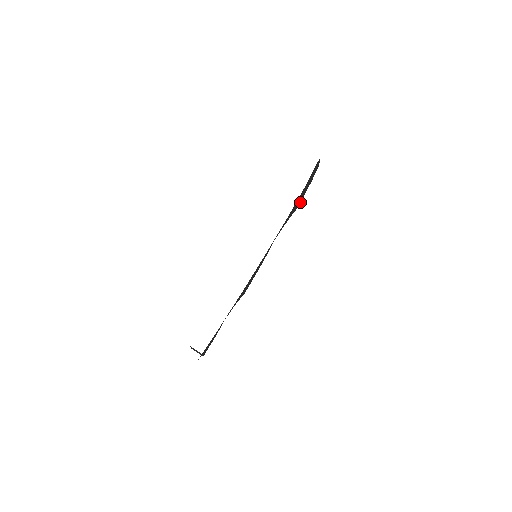
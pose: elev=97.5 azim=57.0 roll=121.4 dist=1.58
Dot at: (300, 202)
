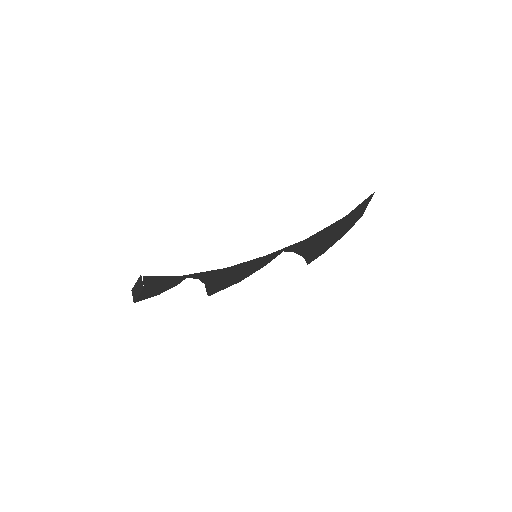
Dot at: (314, 259)
